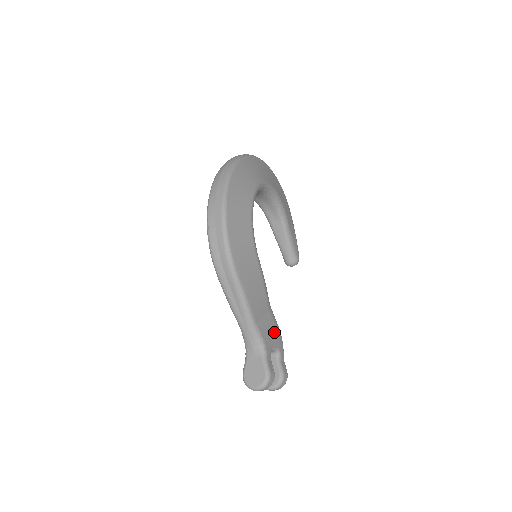
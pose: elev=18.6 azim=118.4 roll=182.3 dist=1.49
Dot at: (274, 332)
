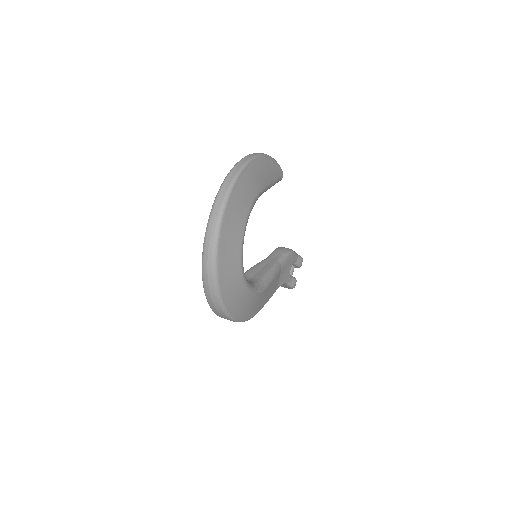
Dot at: (288, 265)
